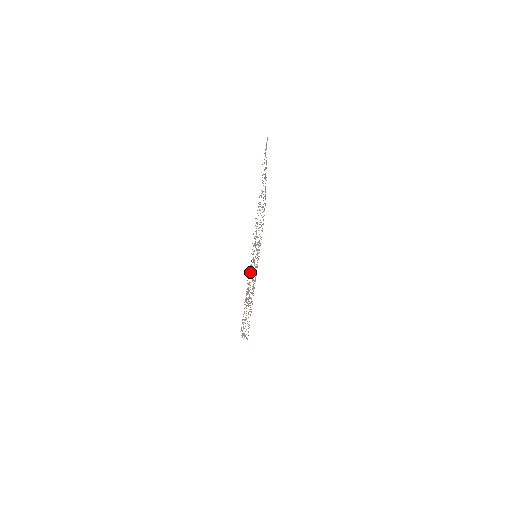
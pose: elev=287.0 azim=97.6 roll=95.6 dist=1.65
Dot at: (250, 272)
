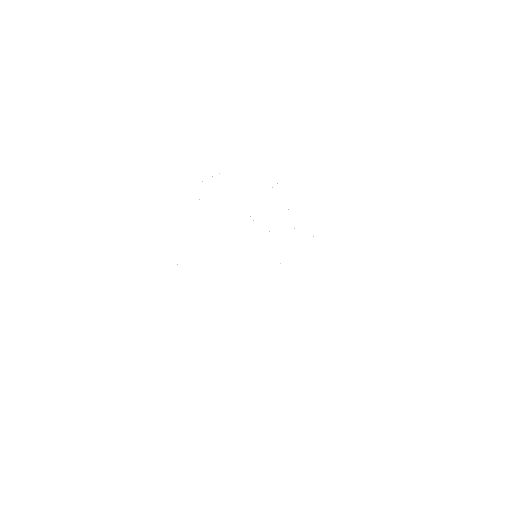
Dot at: occluded
